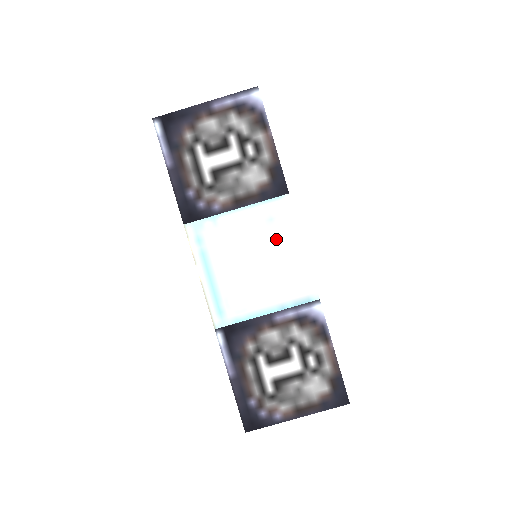
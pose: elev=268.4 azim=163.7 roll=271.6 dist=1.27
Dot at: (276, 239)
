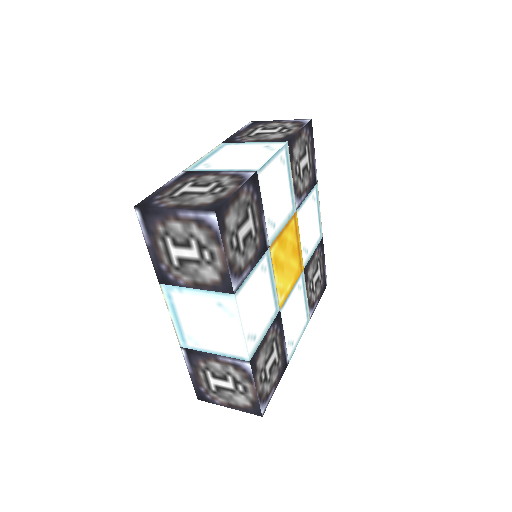
Dot at: (261, 151)
